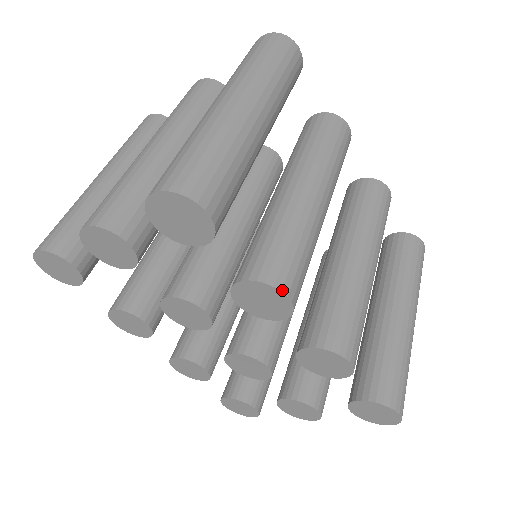
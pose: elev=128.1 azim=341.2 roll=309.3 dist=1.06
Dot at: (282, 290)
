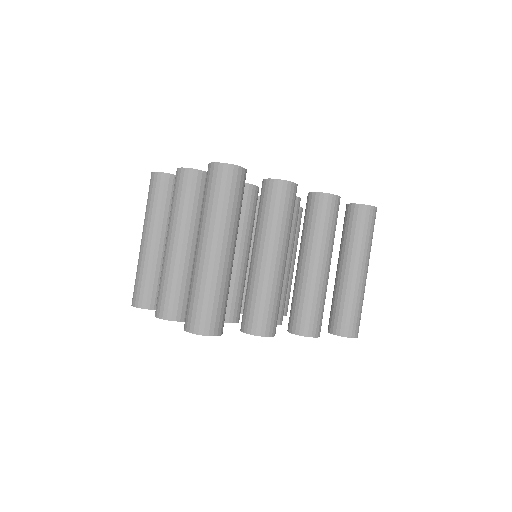
Dot at: (265, 336)
